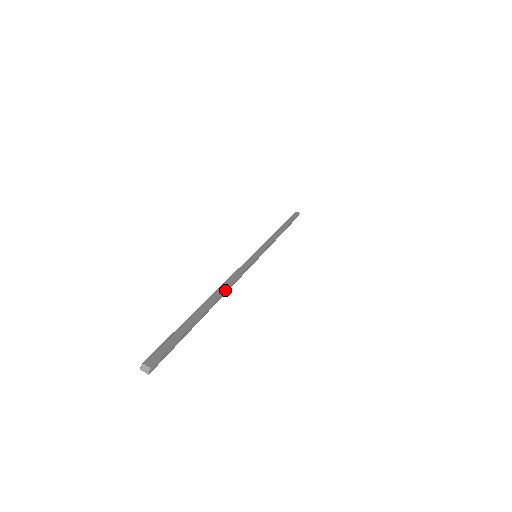
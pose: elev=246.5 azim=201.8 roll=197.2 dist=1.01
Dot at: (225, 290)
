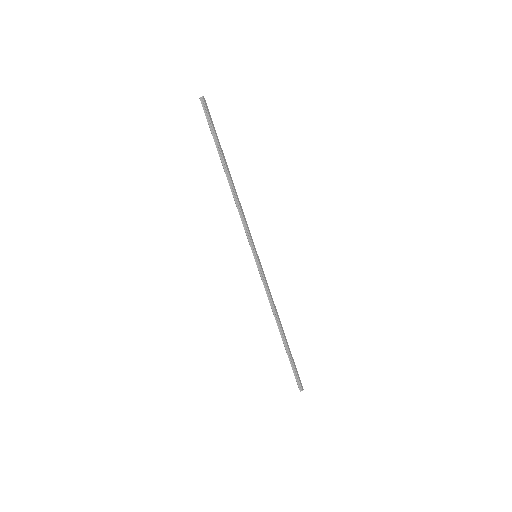
Dot at: (279, 318)
